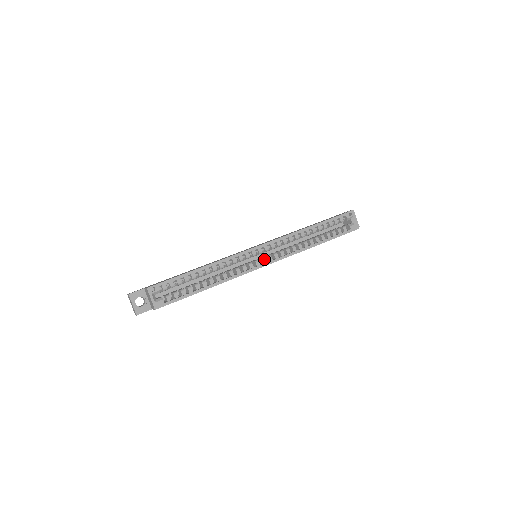
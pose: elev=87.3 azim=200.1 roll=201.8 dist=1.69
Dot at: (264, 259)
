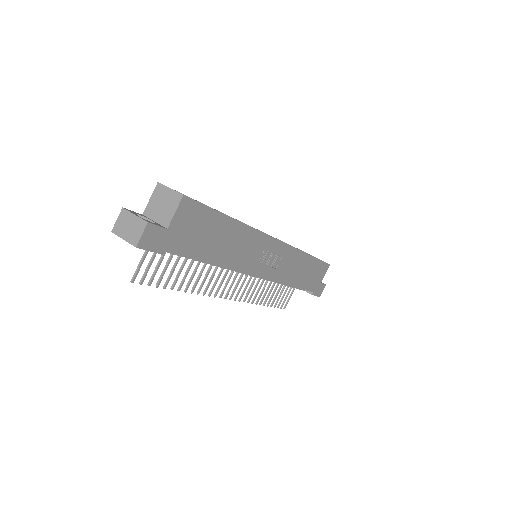
Dot at: occluded
